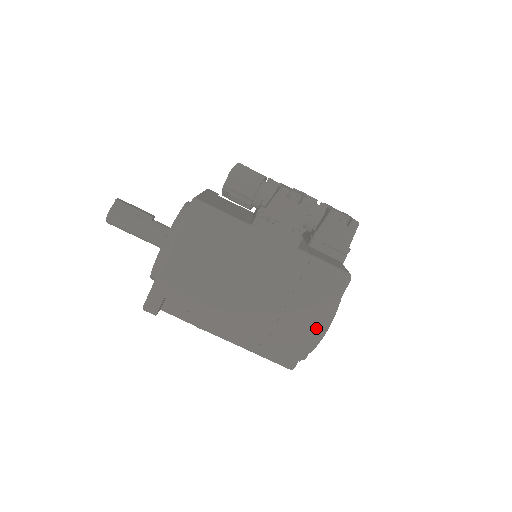
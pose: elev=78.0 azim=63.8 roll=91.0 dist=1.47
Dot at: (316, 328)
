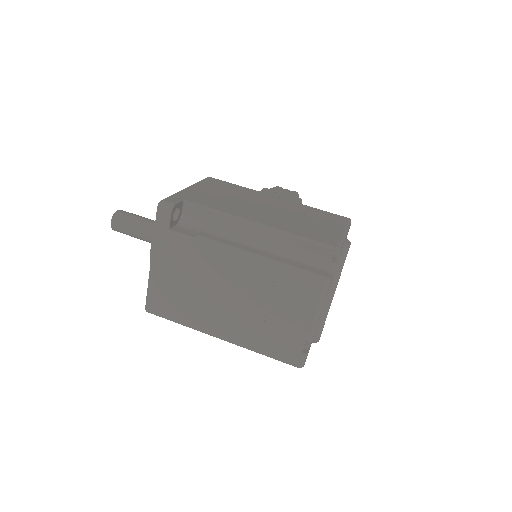
Dot at: (338, 233)
